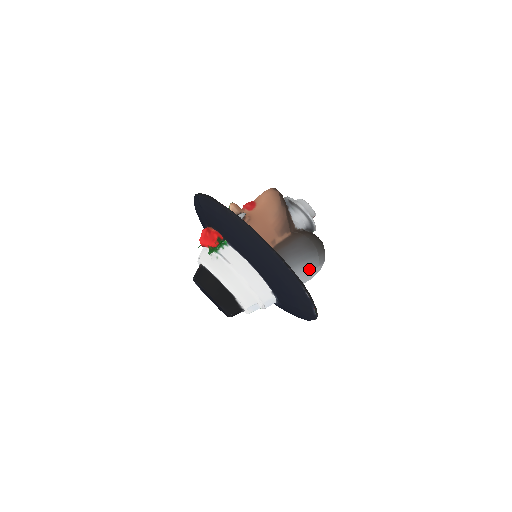
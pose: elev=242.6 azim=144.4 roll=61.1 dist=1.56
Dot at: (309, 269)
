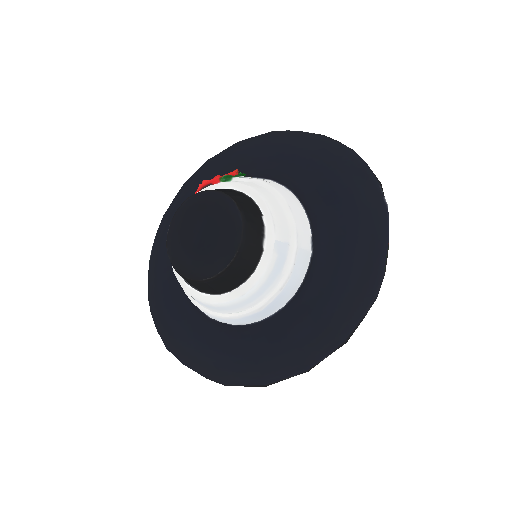
Dot at: occluded
